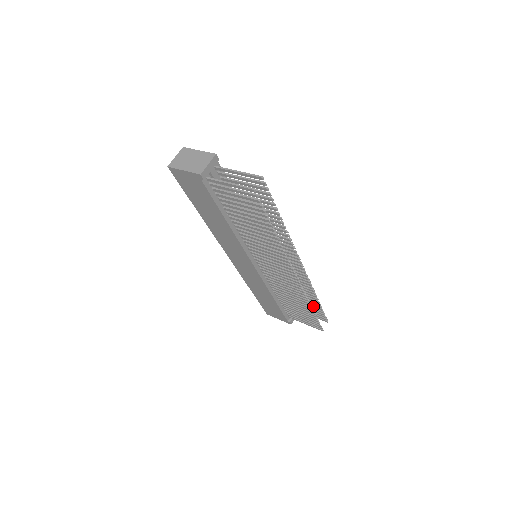
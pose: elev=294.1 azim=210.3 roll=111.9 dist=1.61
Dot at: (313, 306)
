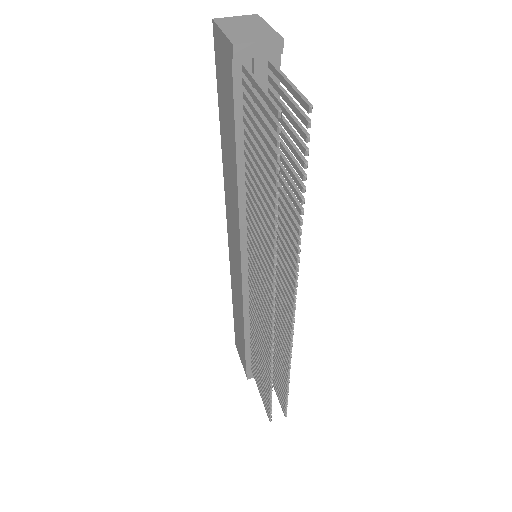
Dot at: (281, 381)
